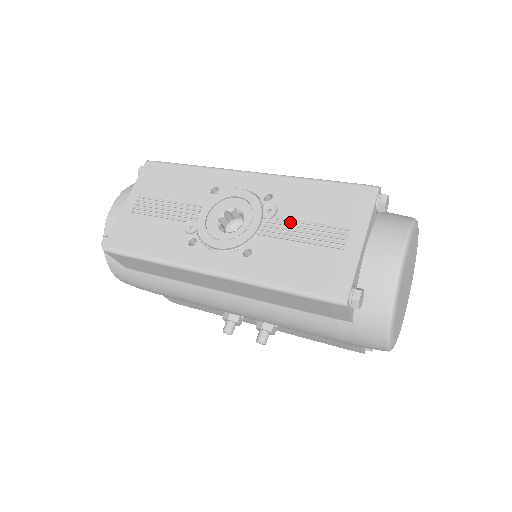
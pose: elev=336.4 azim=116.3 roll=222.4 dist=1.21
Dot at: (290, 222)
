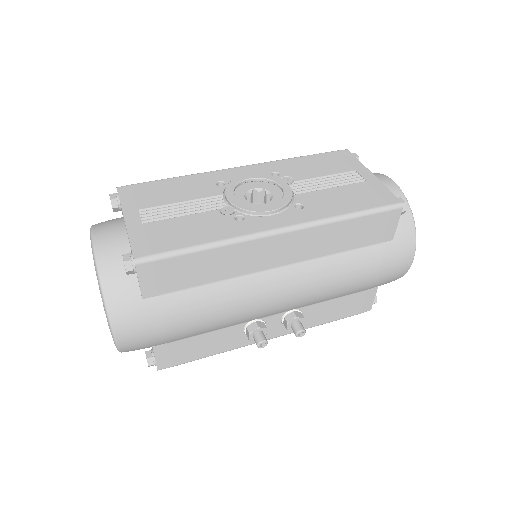
Dot at: (311, 180)
